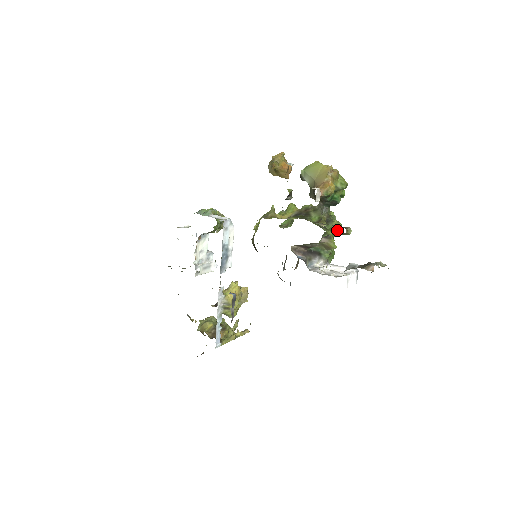
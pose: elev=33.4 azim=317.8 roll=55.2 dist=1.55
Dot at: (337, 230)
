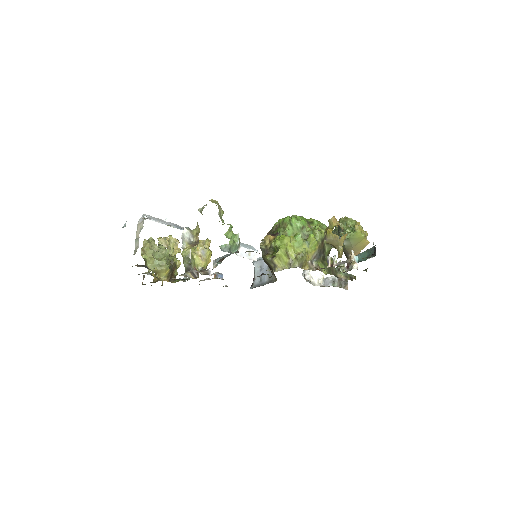
Dot at: occluded
